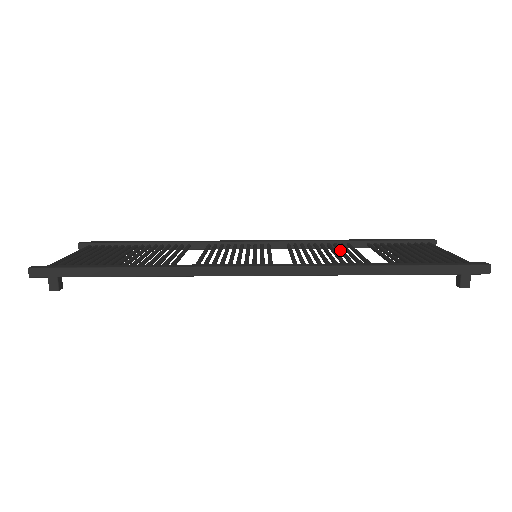
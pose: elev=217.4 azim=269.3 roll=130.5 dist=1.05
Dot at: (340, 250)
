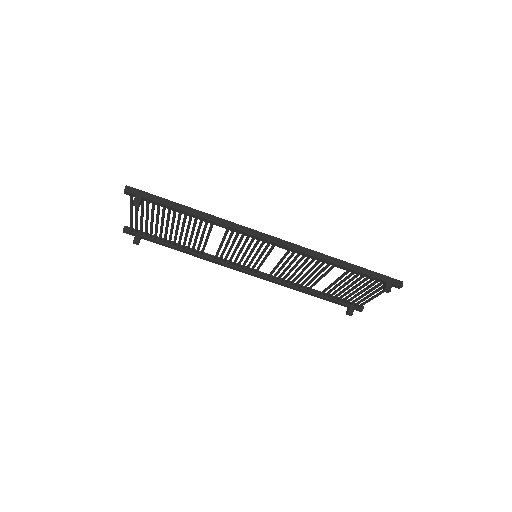
Dot at: (307, 277)
